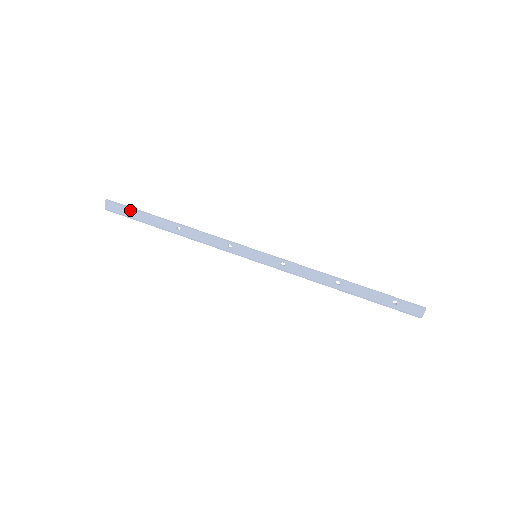
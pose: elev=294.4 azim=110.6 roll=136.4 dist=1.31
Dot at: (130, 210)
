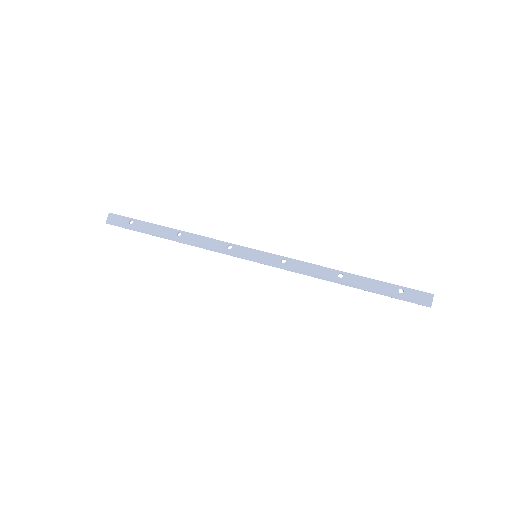
Dot at: (132, 220)
